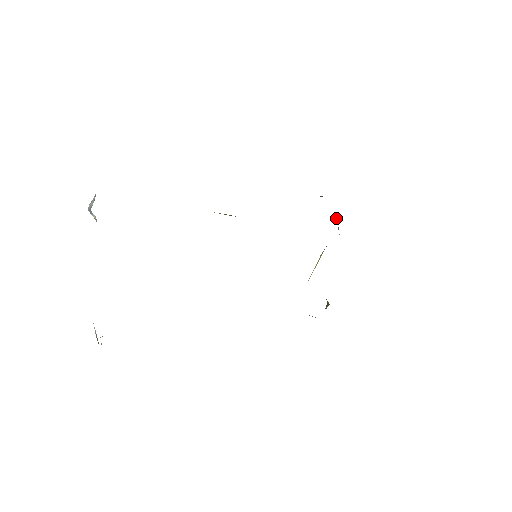
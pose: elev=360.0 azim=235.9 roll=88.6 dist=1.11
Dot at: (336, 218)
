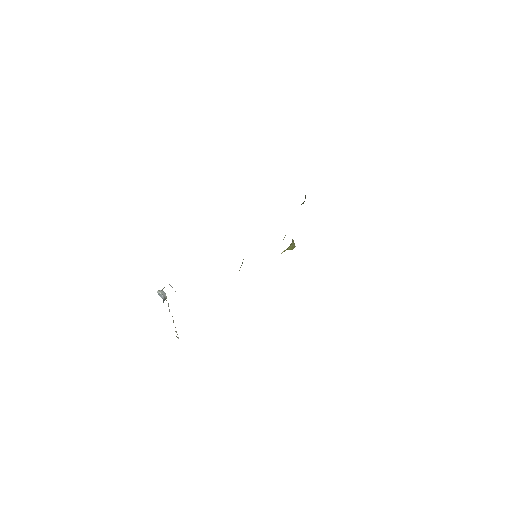
Dot at: occluded
